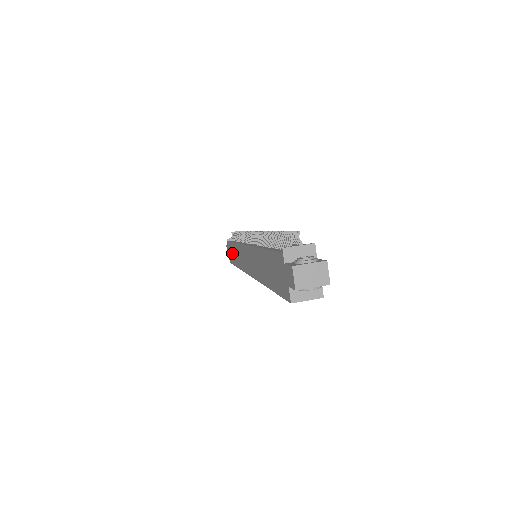
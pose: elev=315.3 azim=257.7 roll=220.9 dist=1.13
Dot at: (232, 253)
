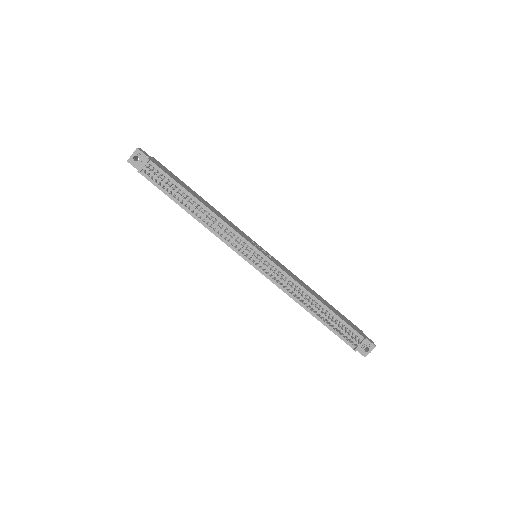
Dot at: occluded
